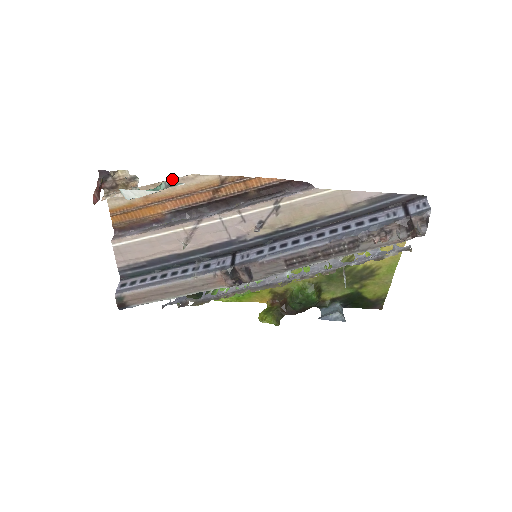
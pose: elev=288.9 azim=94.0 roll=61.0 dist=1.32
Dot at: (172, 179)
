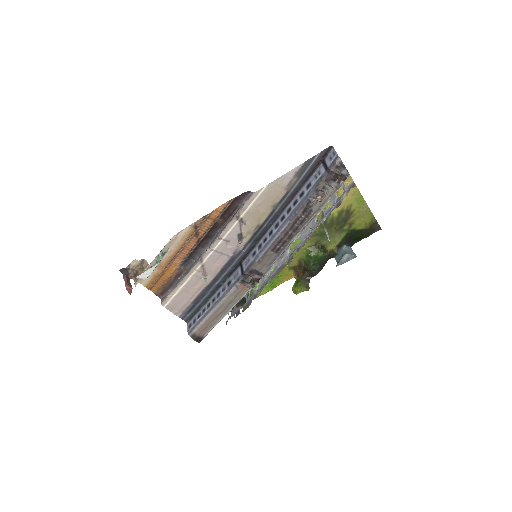
Dot at: (164, 246)
